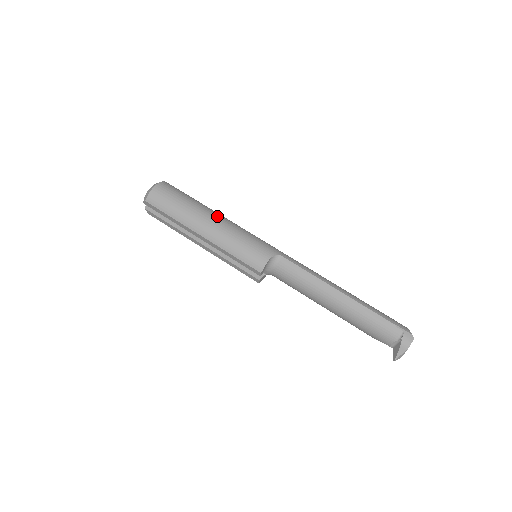
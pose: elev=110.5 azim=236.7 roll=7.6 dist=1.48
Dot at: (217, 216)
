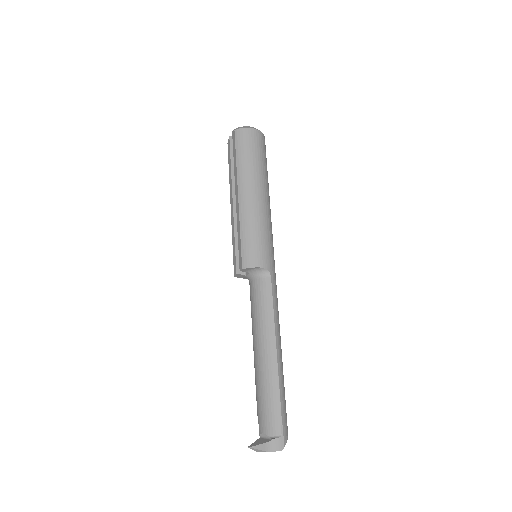
Dot at: (266, 197)
